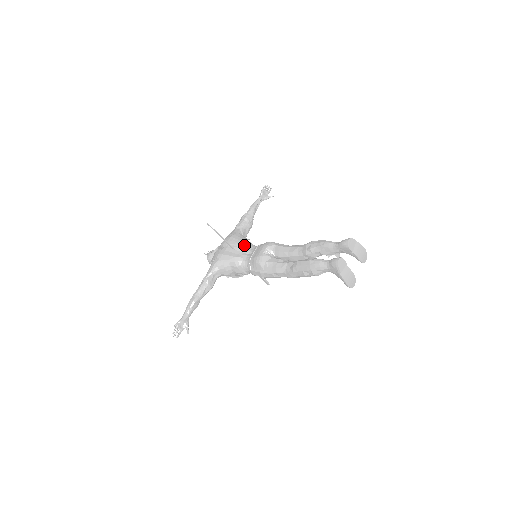
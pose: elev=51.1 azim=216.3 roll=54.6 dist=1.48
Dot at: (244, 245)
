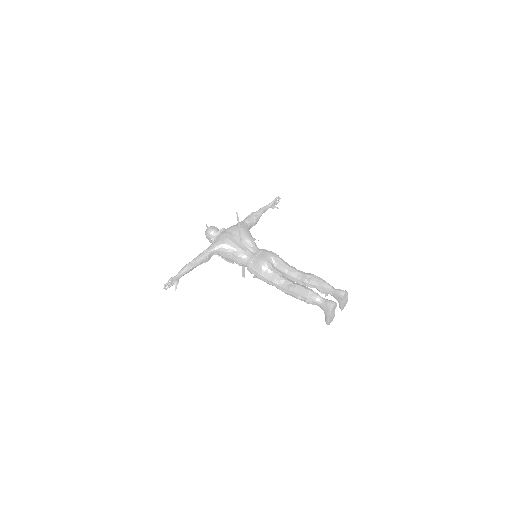
Dot at: (250, 242)
